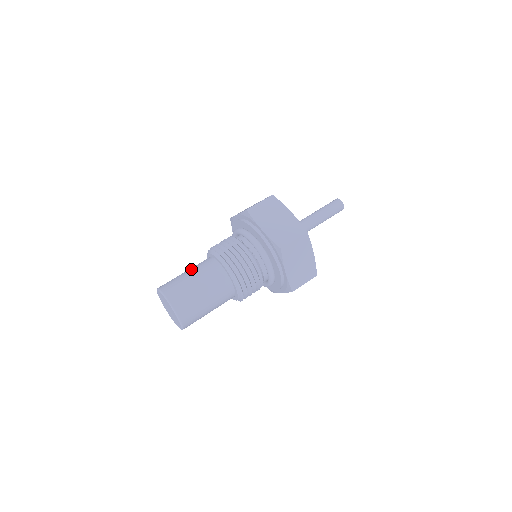
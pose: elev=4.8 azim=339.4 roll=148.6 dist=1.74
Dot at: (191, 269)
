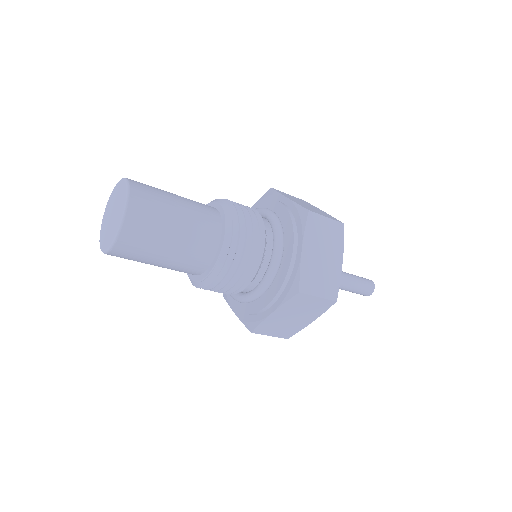
Dot at: (186, 201)
